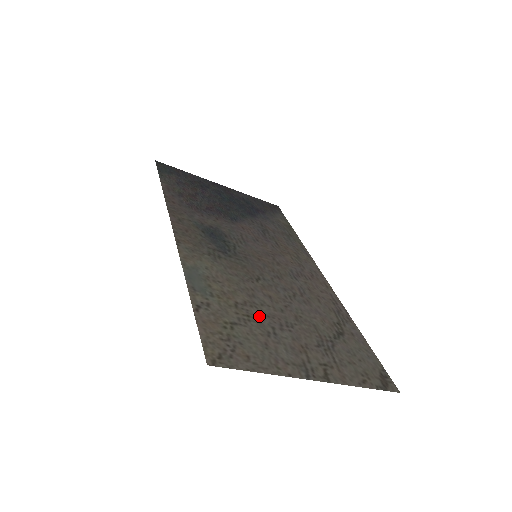
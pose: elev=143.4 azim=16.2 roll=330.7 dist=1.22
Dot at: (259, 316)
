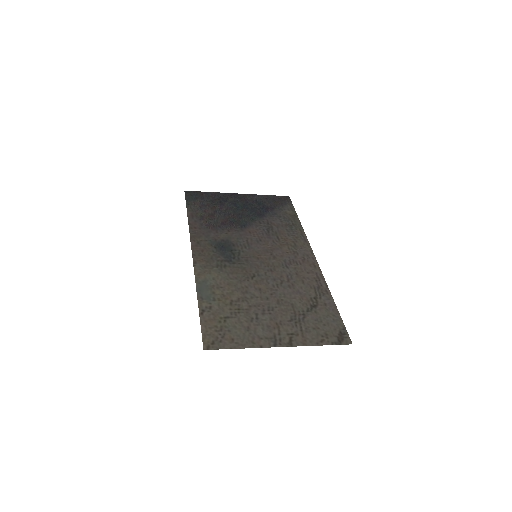
Dot at: (247, 307)
